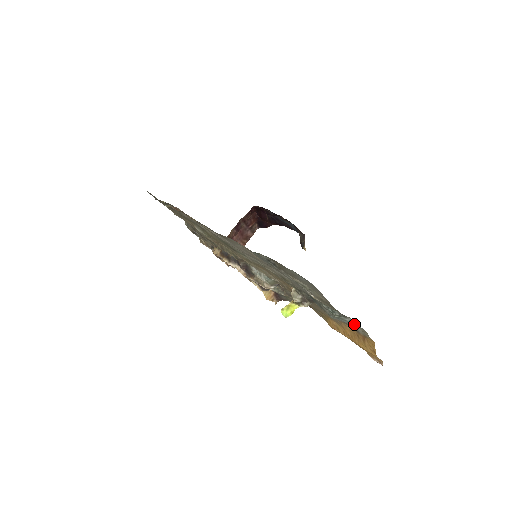
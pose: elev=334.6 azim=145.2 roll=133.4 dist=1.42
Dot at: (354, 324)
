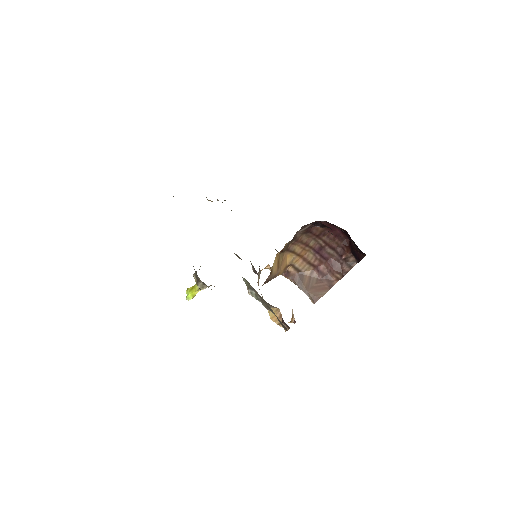
Dot at: occluded
